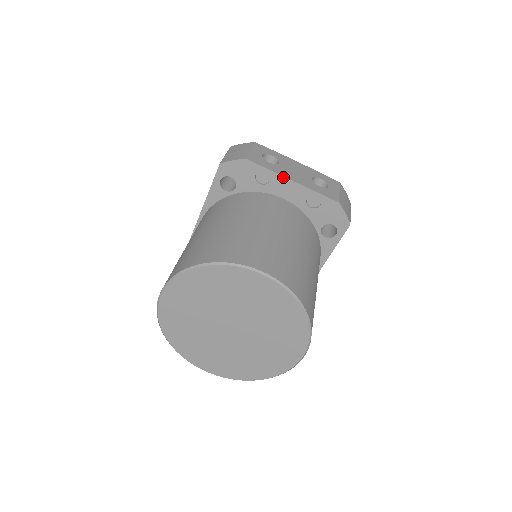
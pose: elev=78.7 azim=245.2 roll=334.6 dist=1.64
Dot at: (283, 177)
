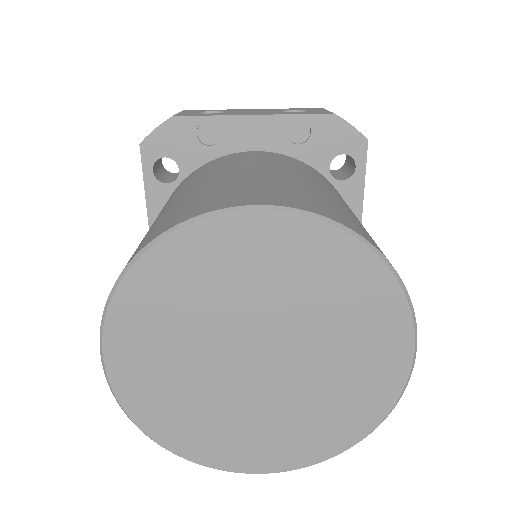
Dot at: (237, 117)
